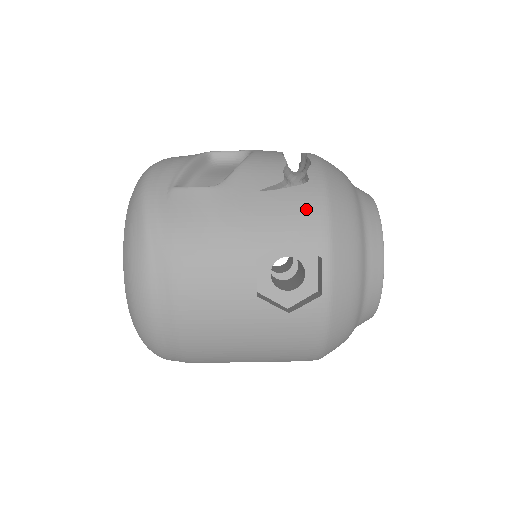
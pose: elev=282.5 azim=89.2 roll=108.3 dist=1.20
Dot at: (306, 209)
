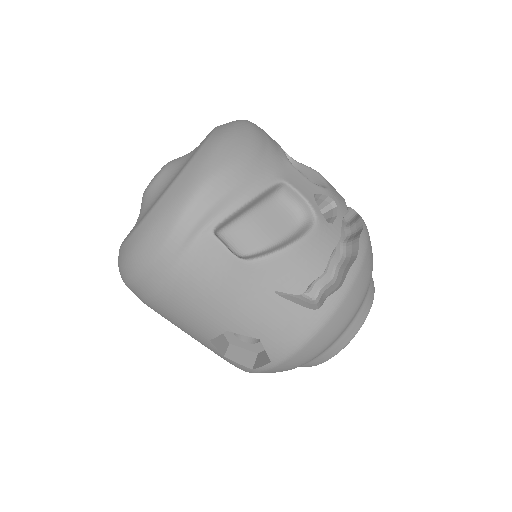
Dot at: (292, 331)
